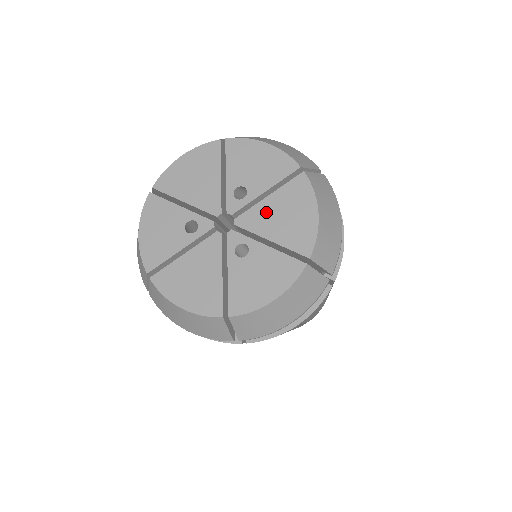
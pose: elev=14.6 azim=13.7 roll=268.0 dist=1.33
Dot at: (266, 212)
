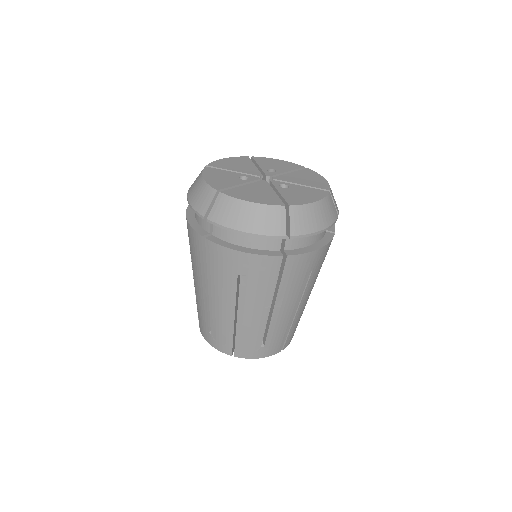
Dot at: (292, 177)
